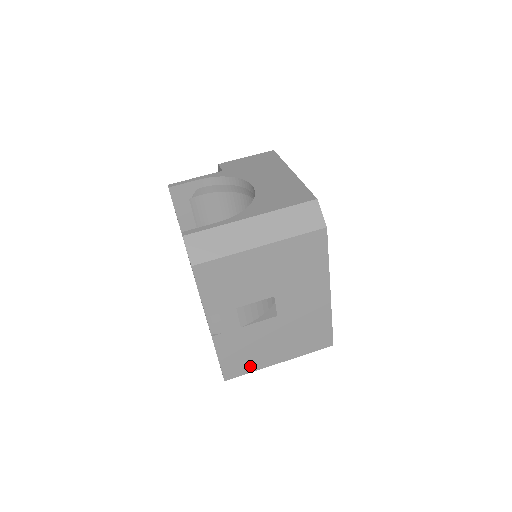
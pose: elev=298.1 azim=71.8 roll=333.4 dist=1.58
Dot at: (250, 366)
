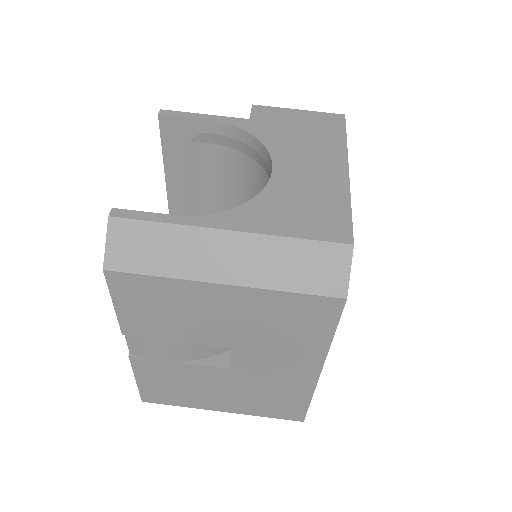
Dot at: (180, 400)
